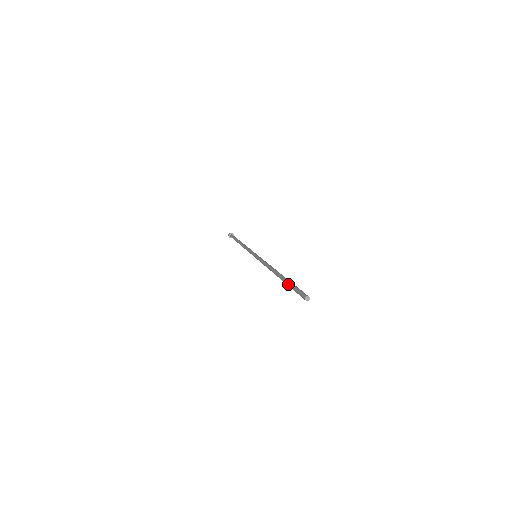
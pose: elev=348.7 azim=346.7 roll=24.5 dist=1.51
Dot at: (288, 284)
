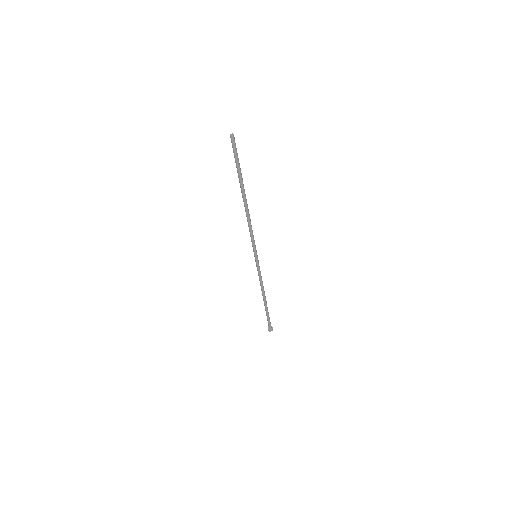
Dot at: (237, 171)
